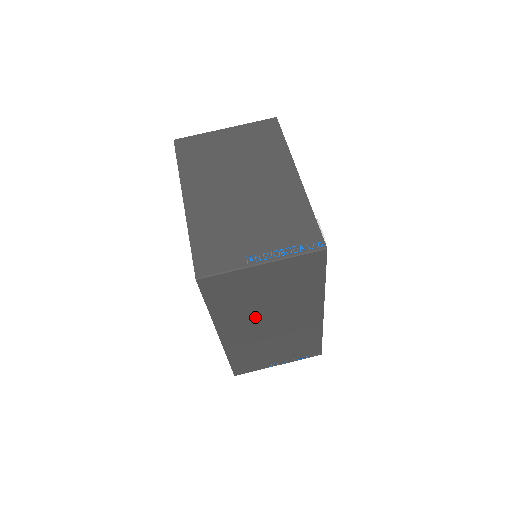
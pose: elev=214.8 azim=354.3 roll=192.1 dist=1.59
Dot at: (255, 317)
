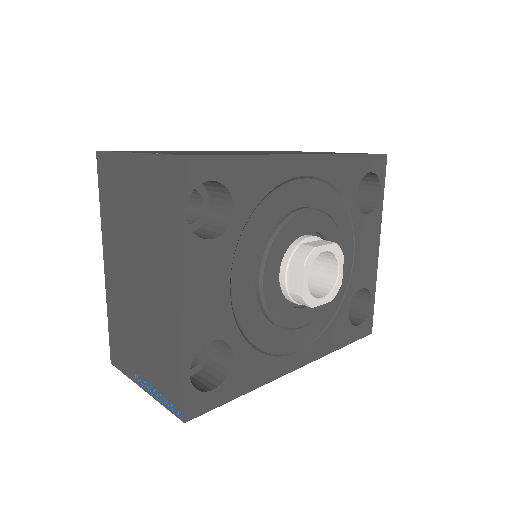
Dot at: occluded
